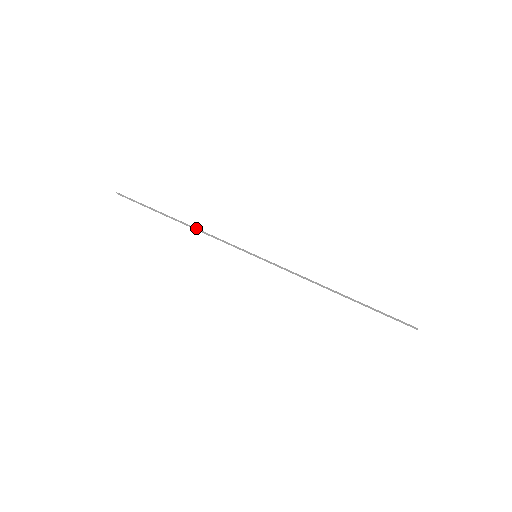
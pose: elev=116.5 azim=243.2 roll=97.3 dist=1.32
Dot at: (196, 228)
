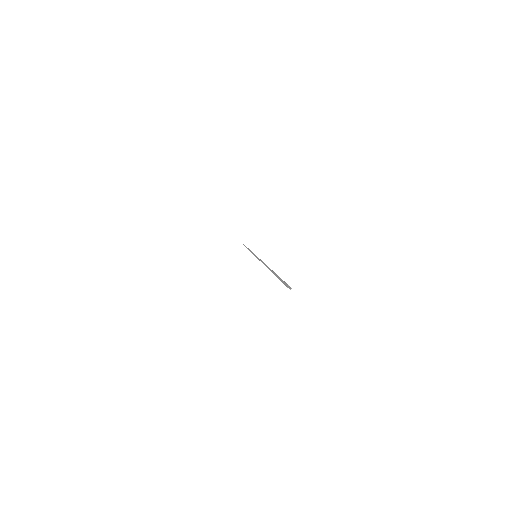
Dot at: (249, 249)
